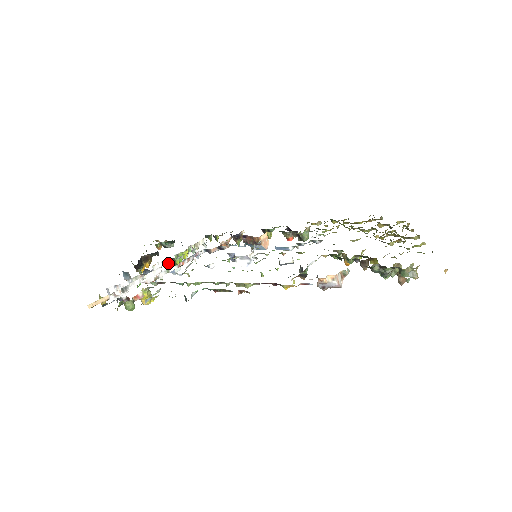
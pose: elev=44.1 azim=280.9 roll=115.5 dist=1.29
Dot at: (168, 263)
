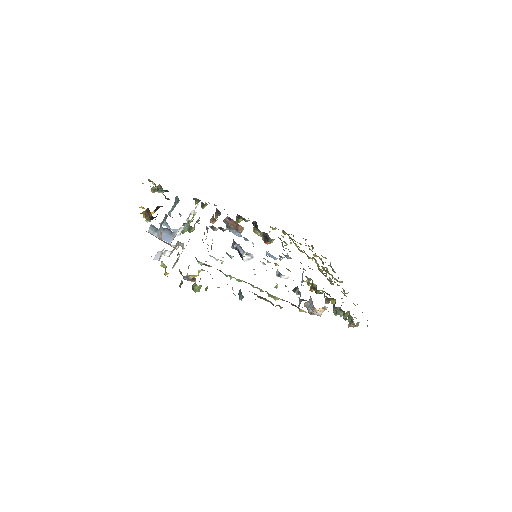
Dot at: (183, 227)
